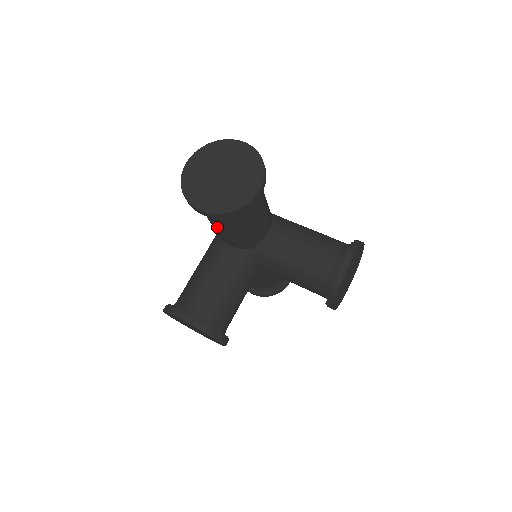
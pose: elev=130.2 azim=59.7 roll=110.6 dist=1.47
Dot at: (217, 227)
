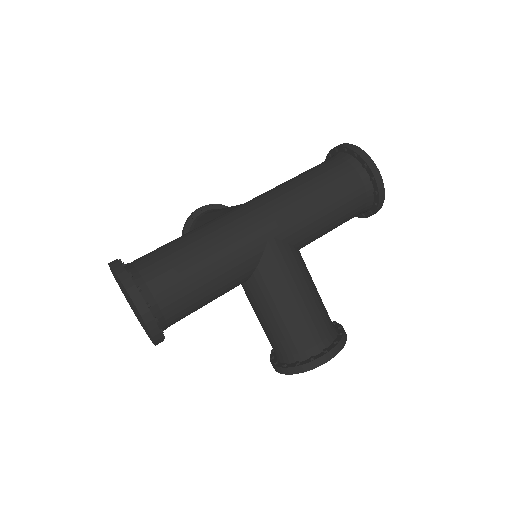
Dot at: occluded
